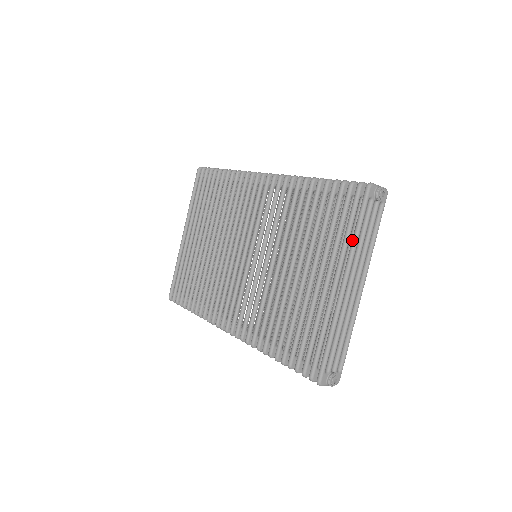
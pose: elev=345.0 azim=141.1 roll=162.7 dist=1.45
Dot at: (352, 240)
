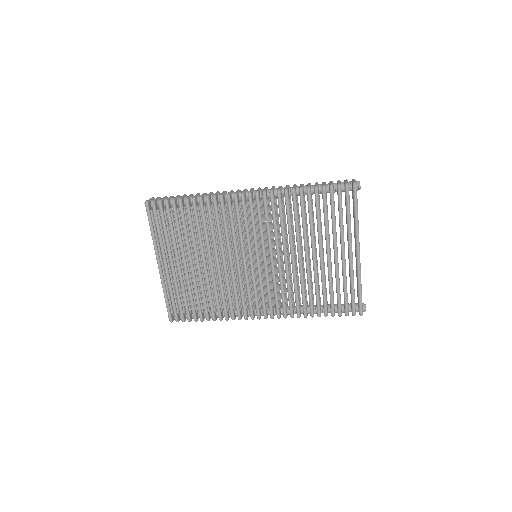
Dot at: (356, 224)
